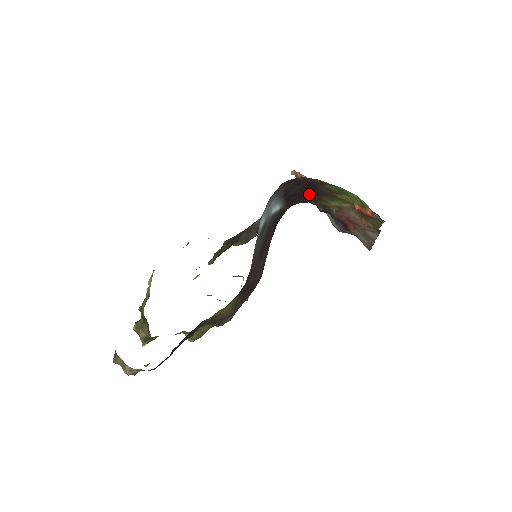
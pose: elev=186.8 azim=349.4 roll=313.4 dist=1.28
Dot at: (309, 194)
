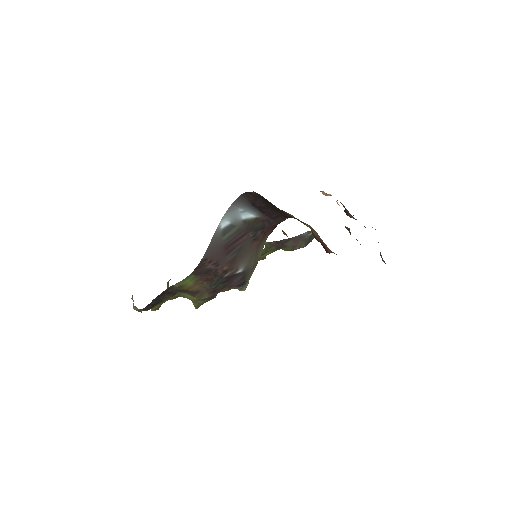
Dot at: (276, 209)
